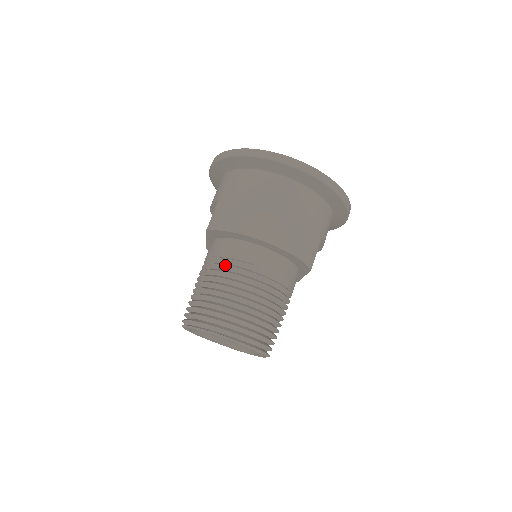
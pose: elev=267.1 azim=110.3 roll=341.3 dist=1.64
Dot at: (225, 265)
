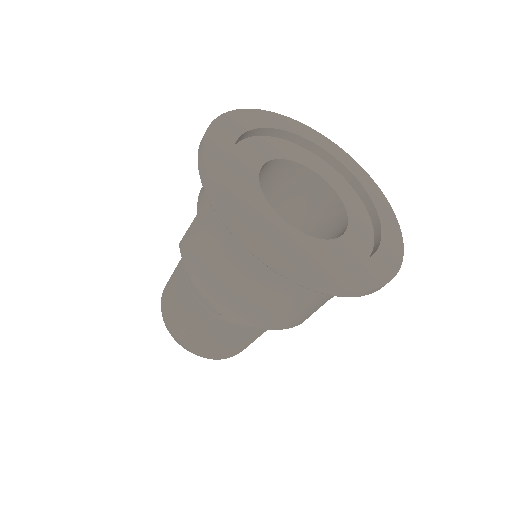
Dot at: (193, 294)
